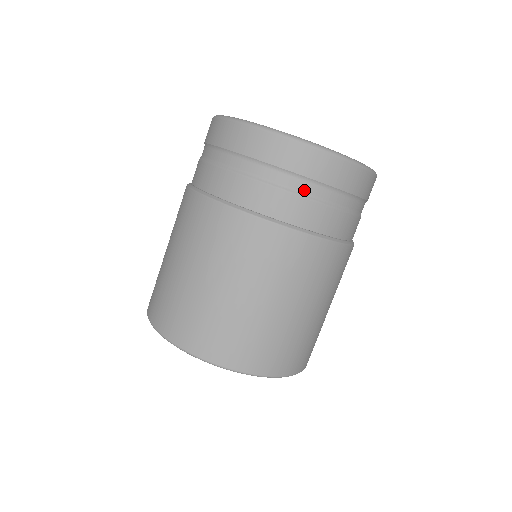
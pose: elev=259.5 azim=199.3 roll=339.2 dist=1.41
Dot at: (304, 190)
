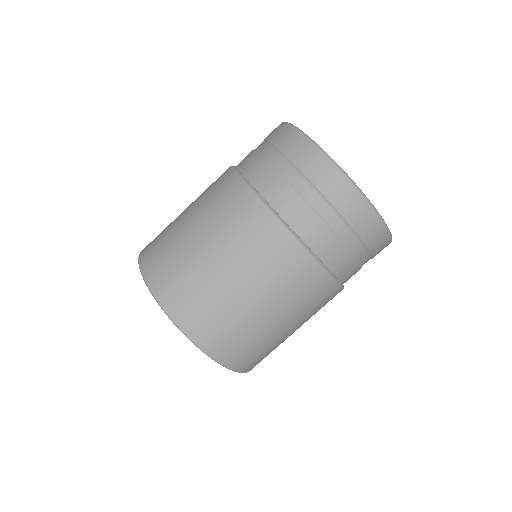
Dot at: (297, 184)
